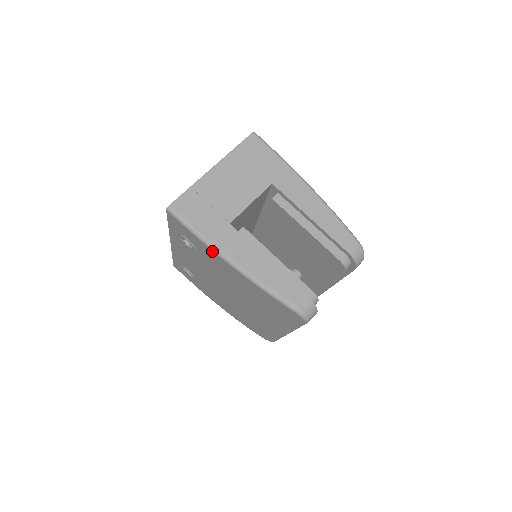
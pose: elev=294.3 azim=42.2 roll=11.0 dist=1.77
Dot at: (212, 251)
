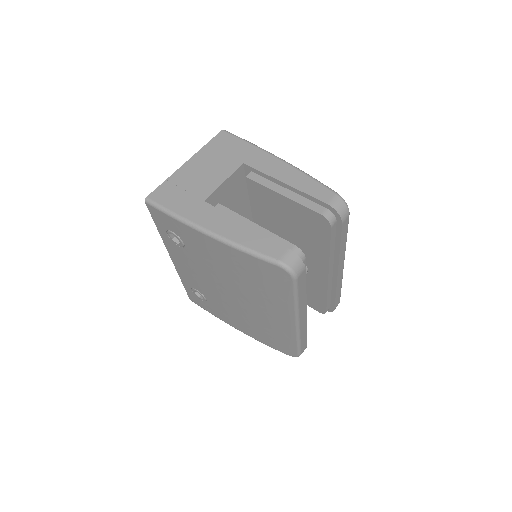
Dot at: (189, 228)
